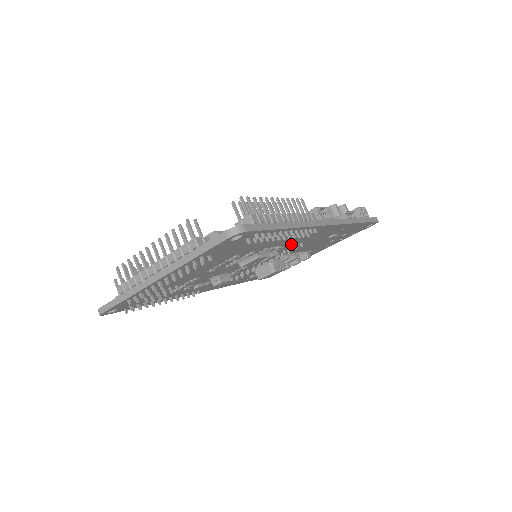
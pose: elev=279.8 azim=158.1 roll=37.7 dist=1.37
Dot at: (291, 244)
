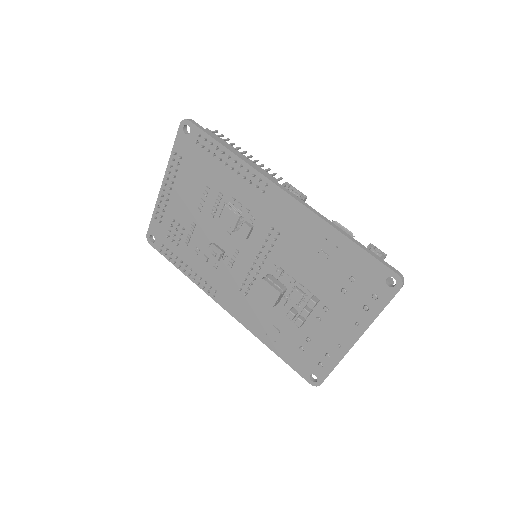
Dot at: (265, 222)
